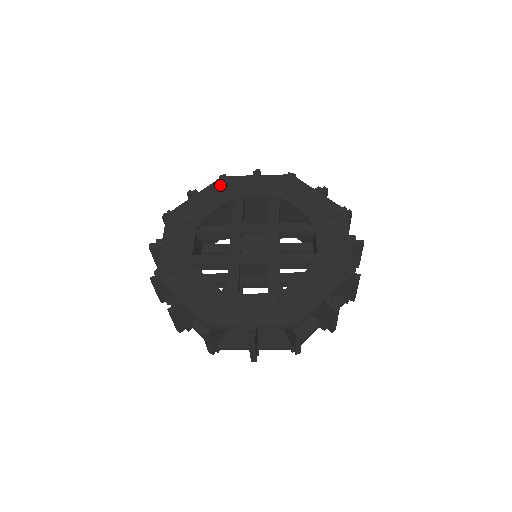
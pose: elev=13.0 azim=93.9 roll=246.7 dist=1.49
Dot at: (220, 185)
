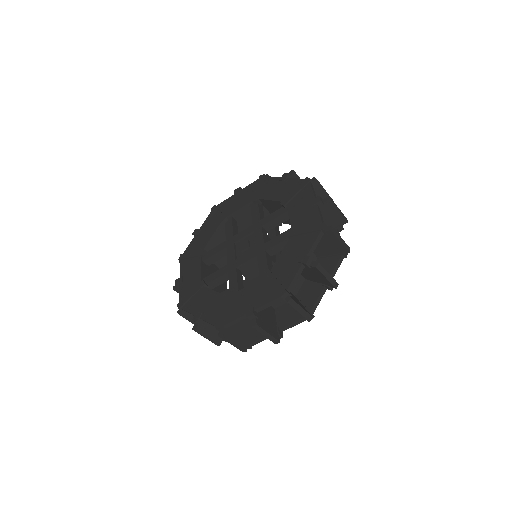
Dot at: (213, 215)
